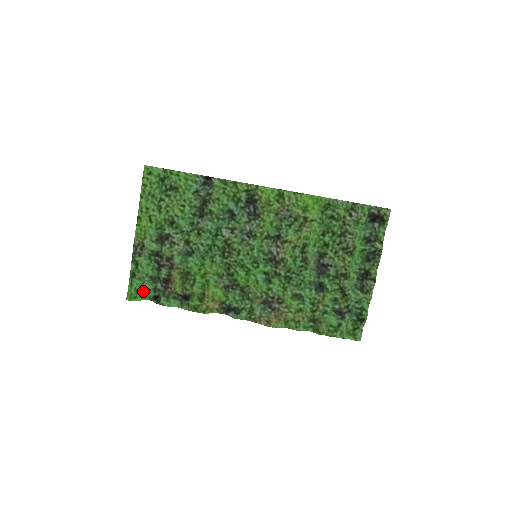
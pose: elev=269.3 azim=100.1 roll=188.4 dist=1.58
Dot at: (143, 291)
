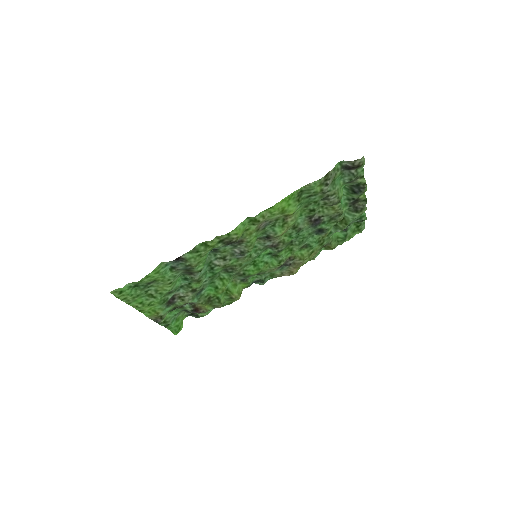
Dot at: (180, 320)
